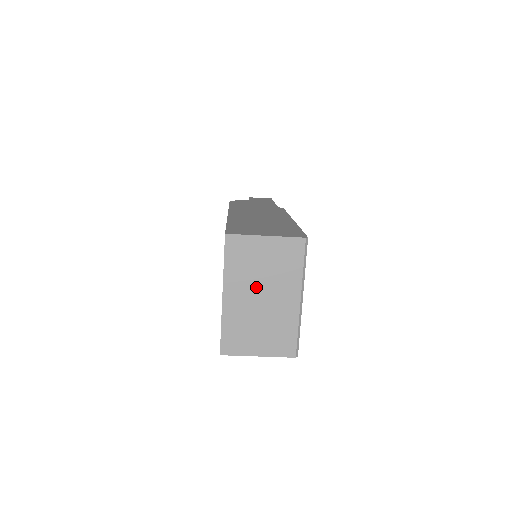
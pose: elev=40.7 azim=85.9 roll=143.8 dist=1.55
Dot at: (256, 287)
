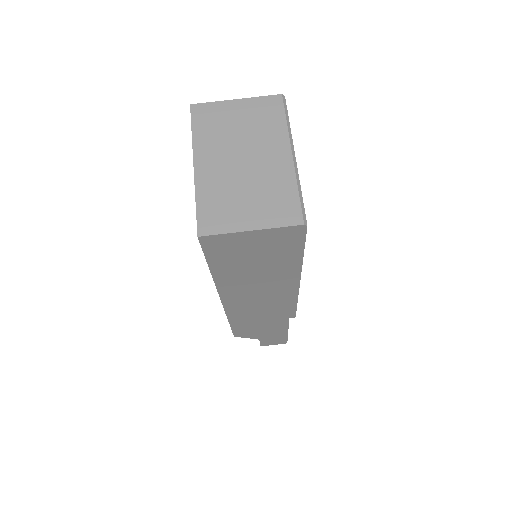
Dot at: (234, 150)
